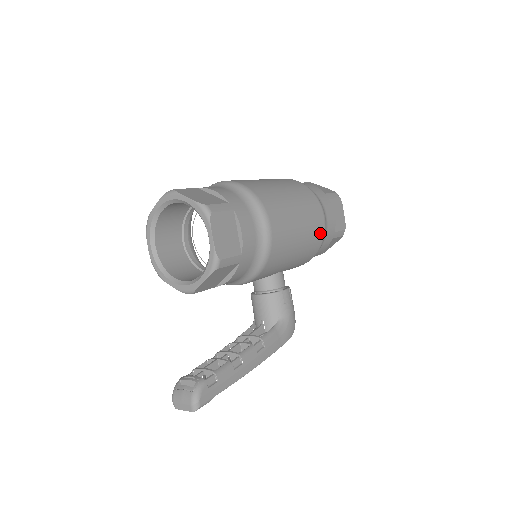
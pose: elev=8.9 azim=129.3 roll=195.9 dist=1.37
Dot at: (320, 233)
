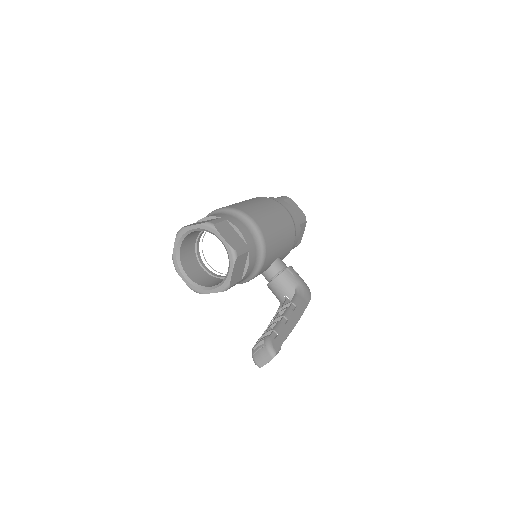
Dot at: (289, 220)
